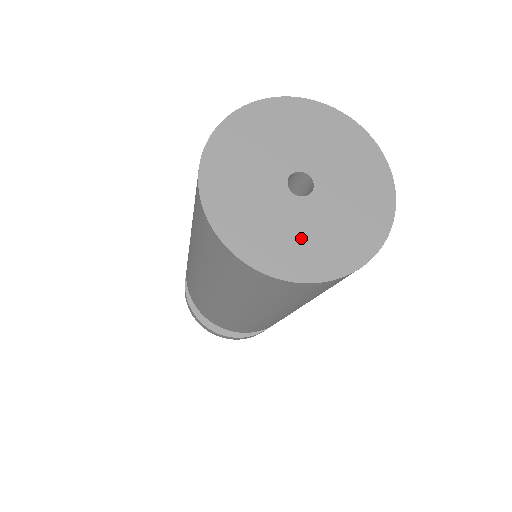
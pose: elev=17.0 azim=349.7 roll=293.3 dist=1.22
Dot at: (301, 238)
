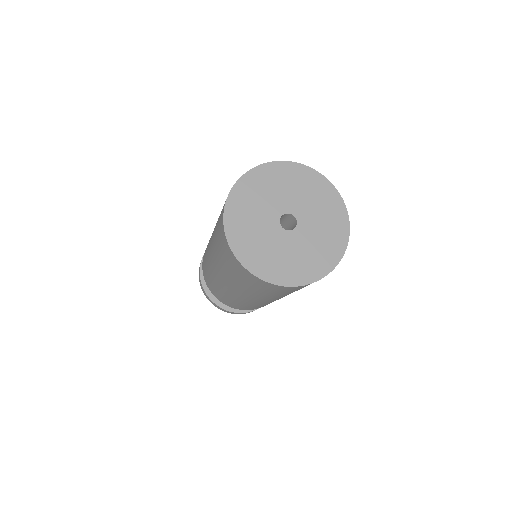
Dot at: (289, 258)
